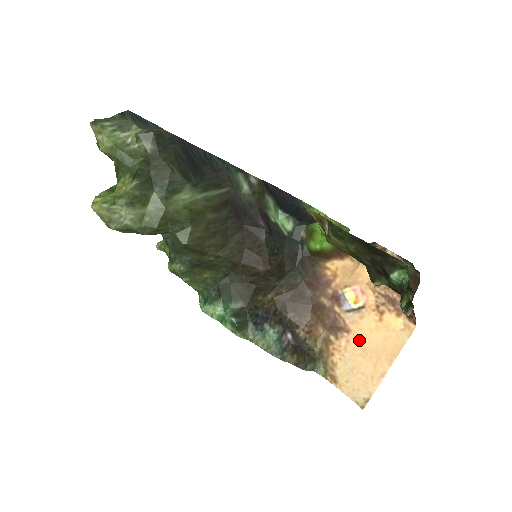
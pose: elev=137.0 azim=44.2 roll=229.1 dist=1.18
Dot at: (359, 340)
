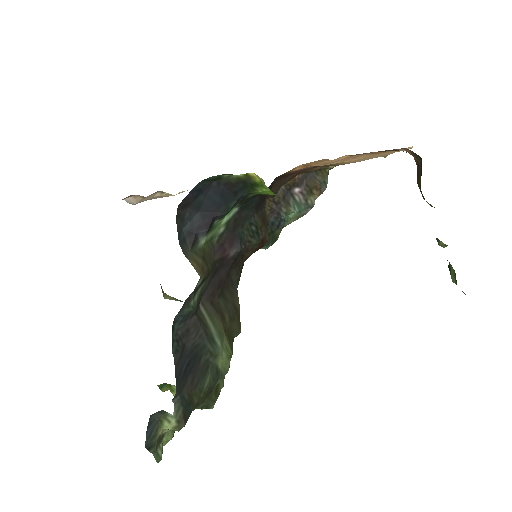
Dot at: occluded
